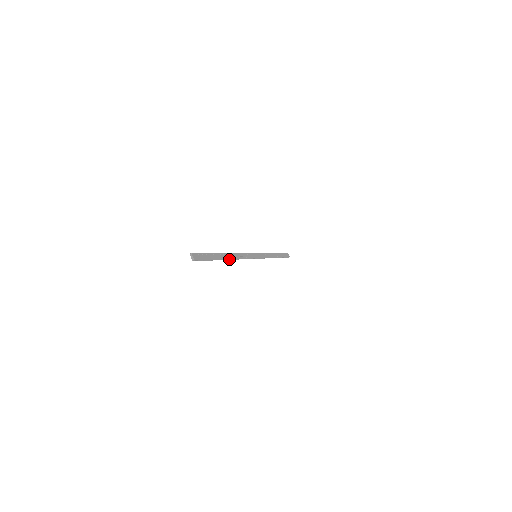
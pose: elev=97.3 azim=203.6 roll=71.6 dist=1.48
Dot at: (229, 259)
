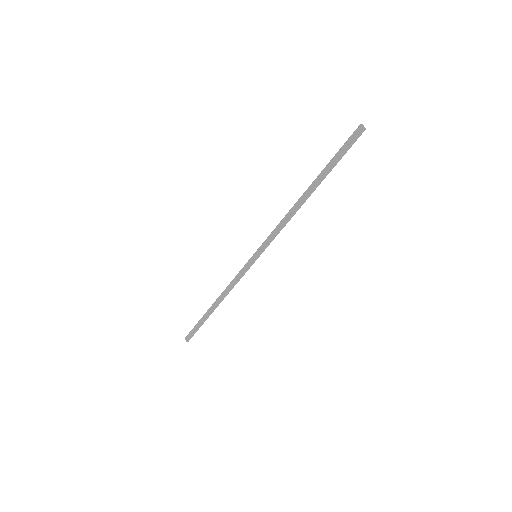
Dot at: (307, 197)
